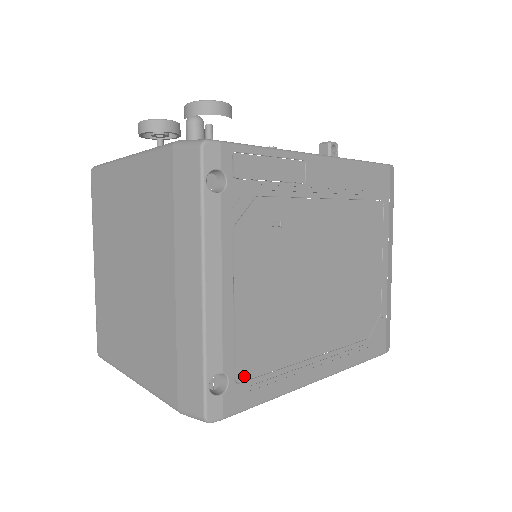
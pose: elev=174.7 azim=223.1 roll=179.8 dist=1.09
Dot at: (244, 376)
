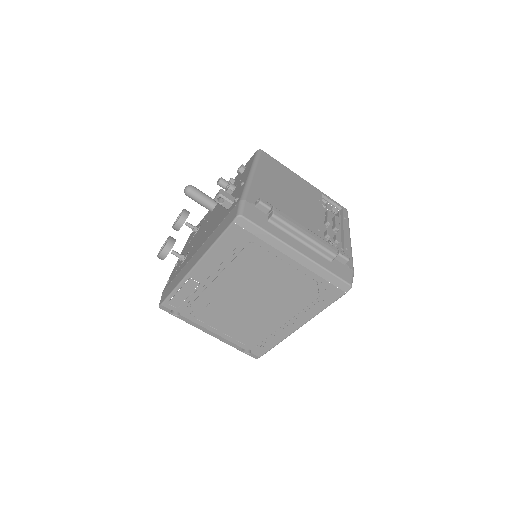
Dot at: (254, 346)
